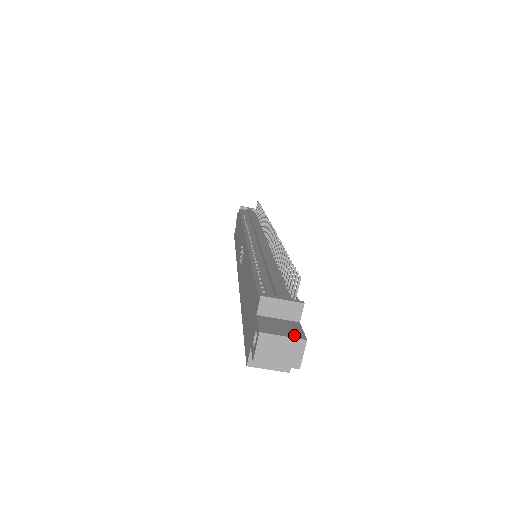
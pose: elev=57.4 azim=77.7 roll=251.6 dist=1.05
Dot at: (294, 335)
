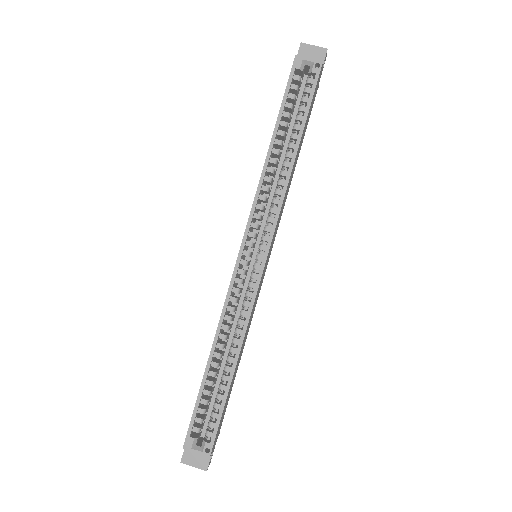
Dot at: occluded
